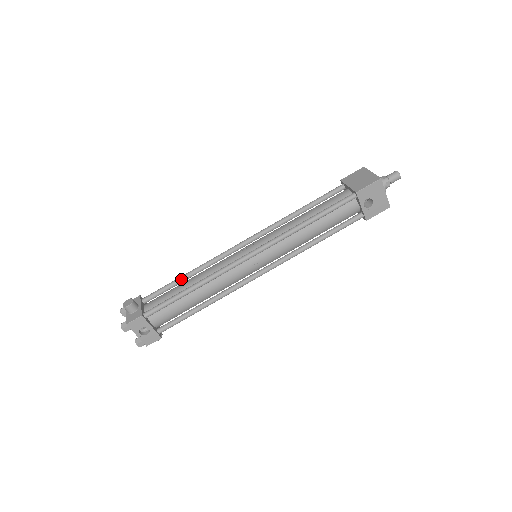
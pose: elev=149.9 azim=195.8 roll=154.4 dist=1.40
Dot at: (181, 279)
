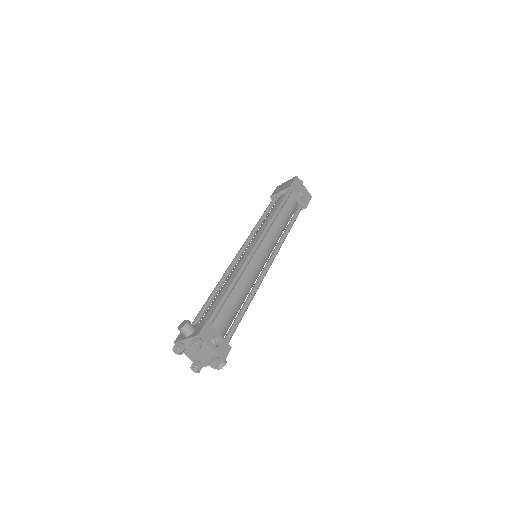
Dot at: (211, 296)
